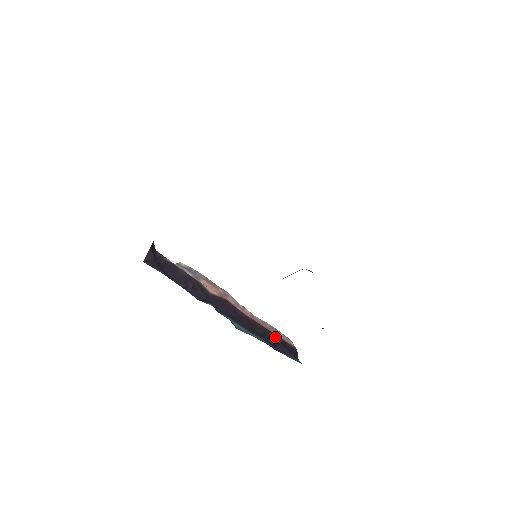
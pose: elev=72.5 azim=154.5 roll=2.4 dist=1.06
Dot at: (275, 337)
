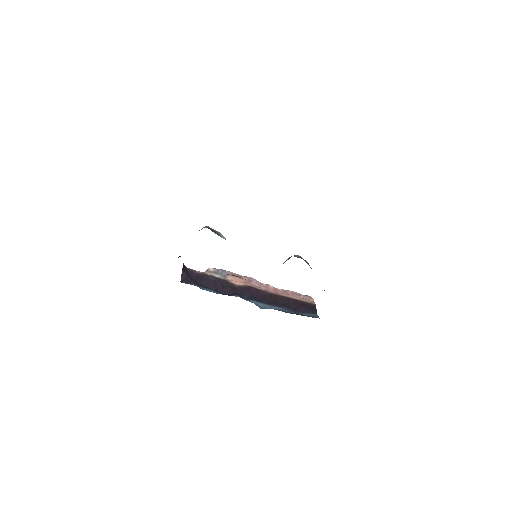
Dot at: (295, 302)
